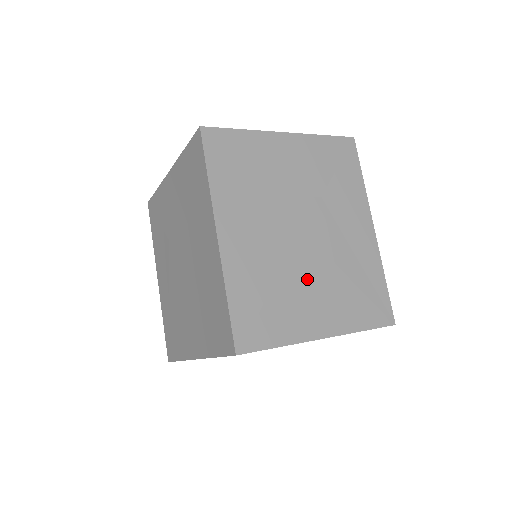
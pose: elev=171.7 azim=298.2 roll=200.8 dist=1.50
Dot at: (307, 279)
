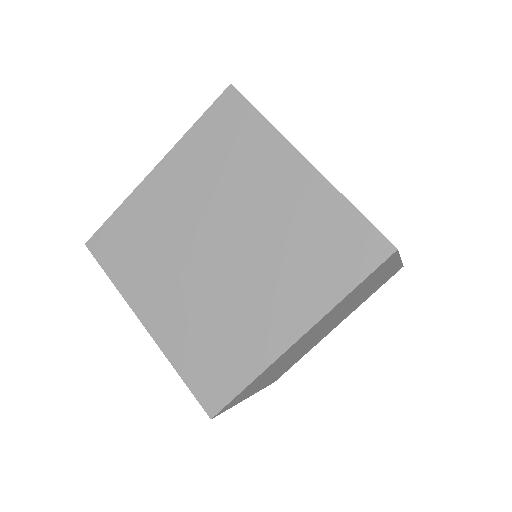
Dot at: occluded
